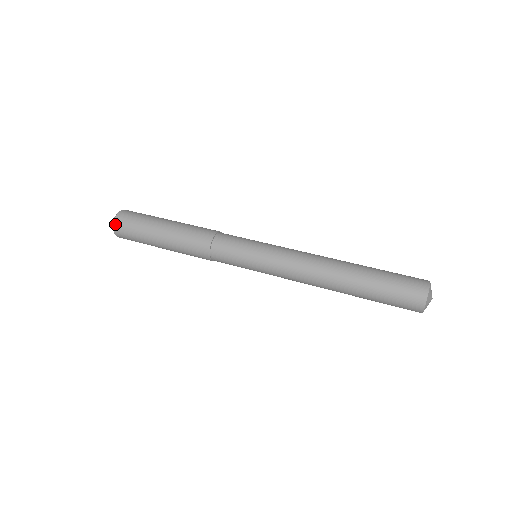
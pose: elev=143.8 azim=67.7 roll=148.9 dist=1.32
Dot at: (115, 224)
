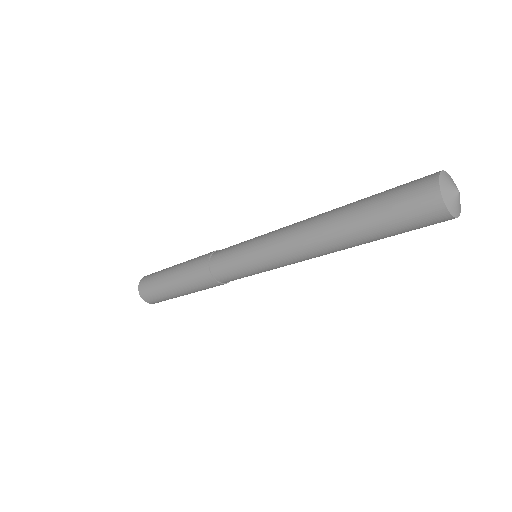
Dot at: occluded
